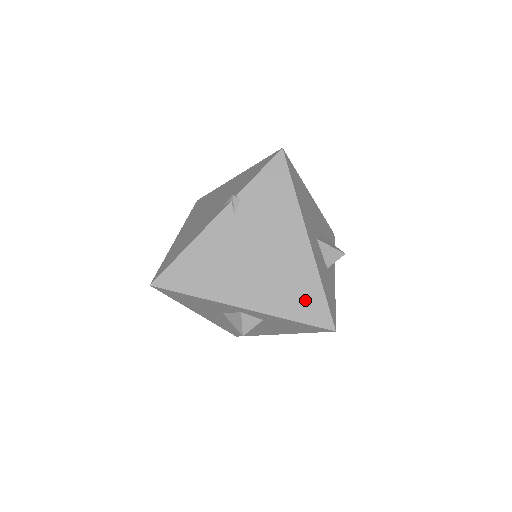
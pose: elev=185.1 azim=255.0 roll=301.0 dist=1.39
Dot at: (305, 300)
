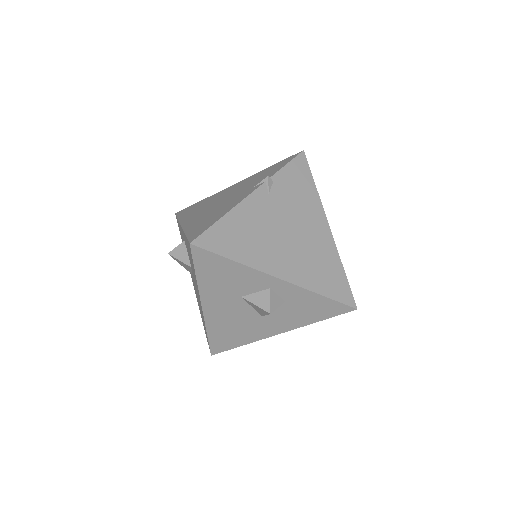
Dot at: (331, 278)
